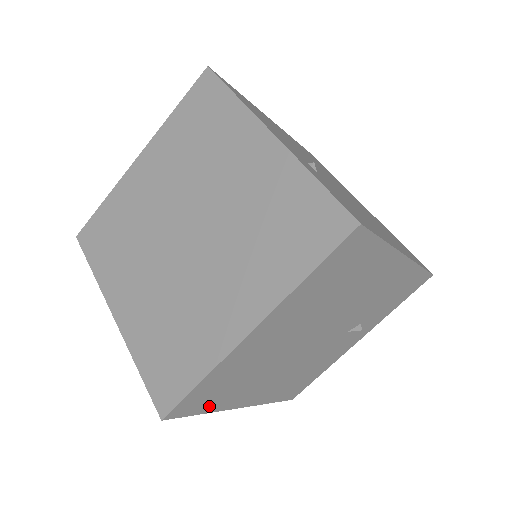
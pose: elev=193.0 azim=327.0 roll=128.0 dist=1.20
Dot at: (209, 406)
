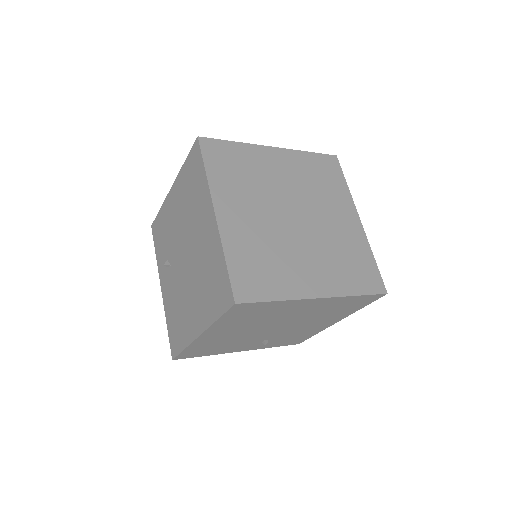
Dot at: (227, 319)
